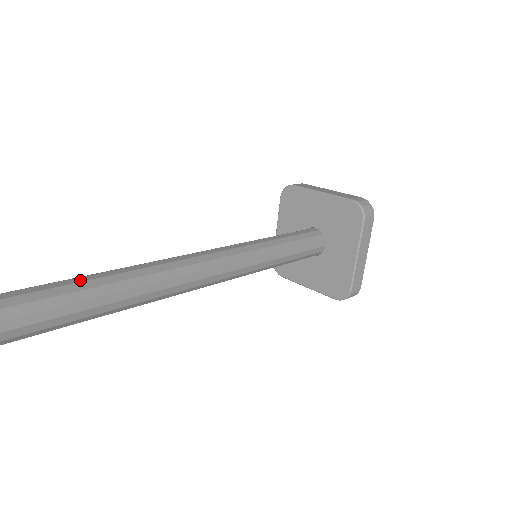
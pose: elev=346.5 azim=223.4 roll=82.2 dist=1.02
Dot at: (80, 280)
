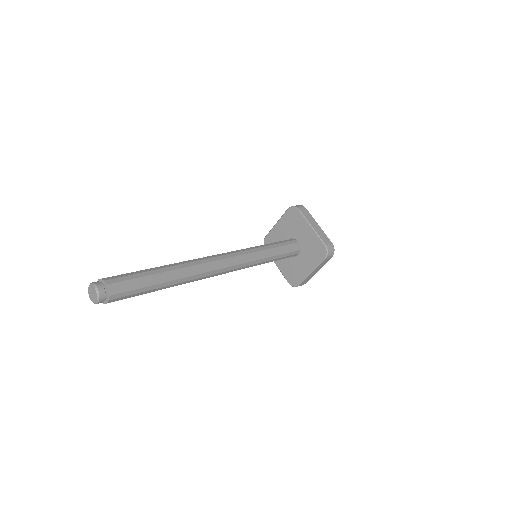
Dot at: occluded
